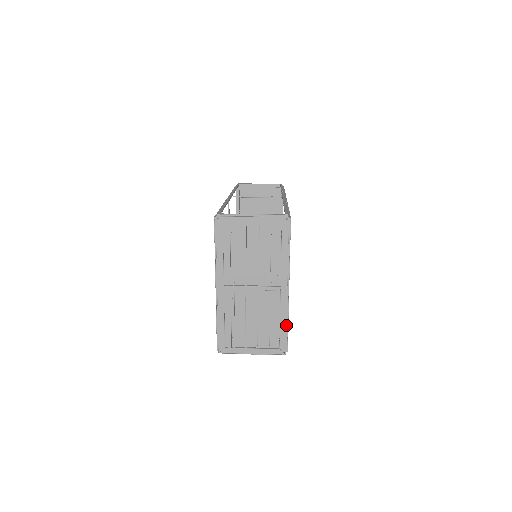
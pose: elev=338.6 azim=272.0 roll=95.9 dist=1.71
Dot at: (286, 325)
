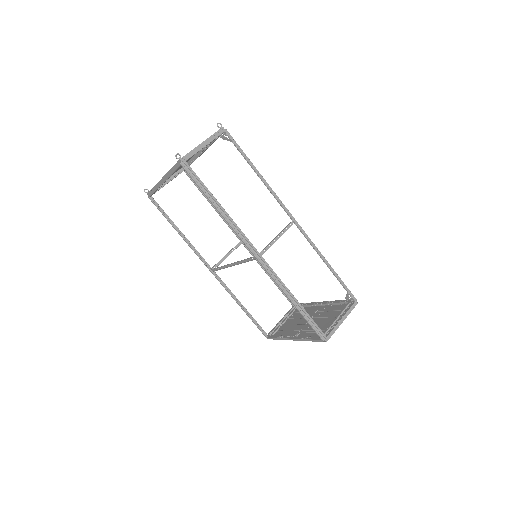
Dot at: occluded
